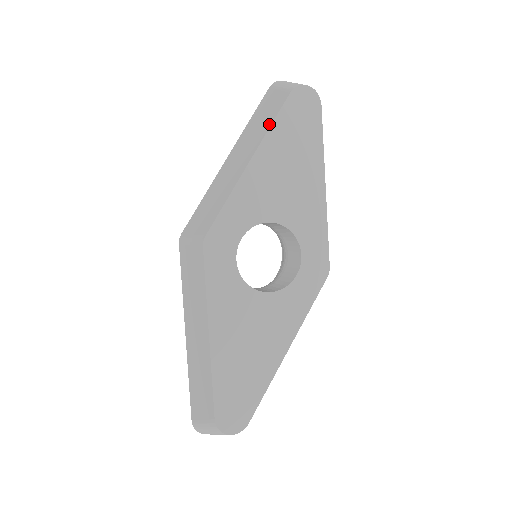
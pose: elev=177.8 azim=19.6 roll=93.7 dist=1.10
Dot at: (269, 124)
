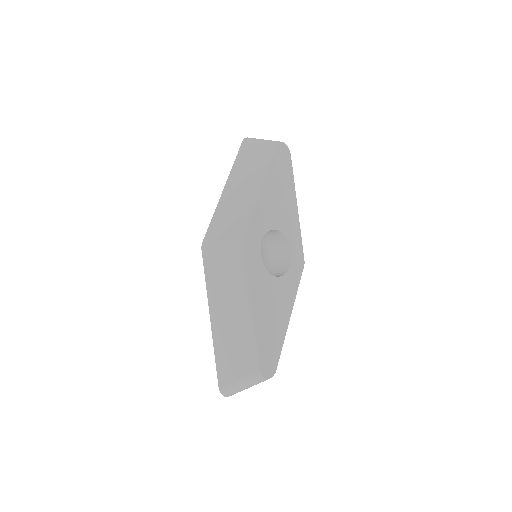
Dot at: (267, 165)
